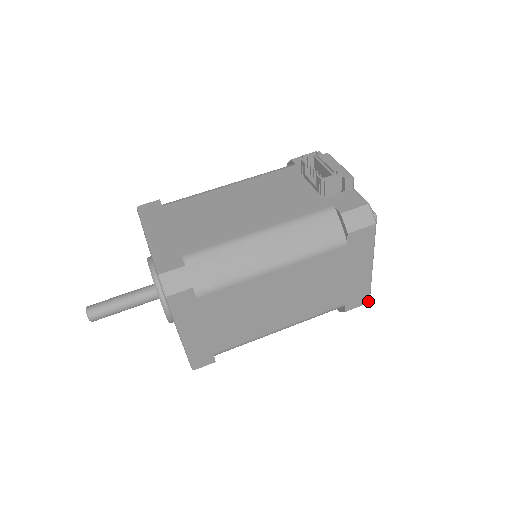
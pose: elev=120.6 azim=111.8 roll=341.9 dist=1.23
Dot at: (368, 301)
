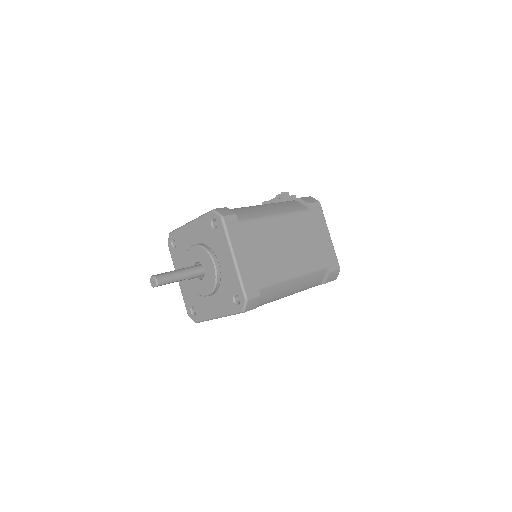
Dot at: (339, 268)
